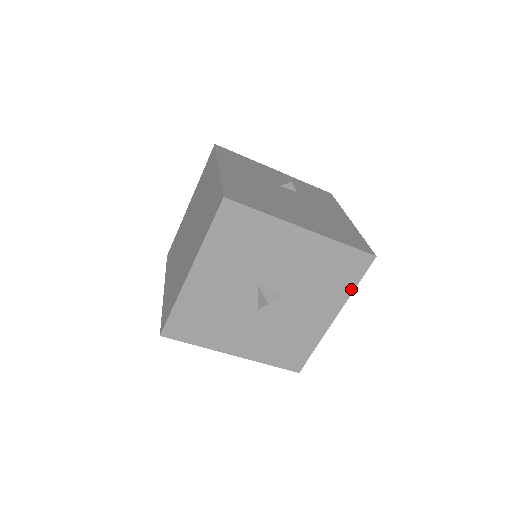
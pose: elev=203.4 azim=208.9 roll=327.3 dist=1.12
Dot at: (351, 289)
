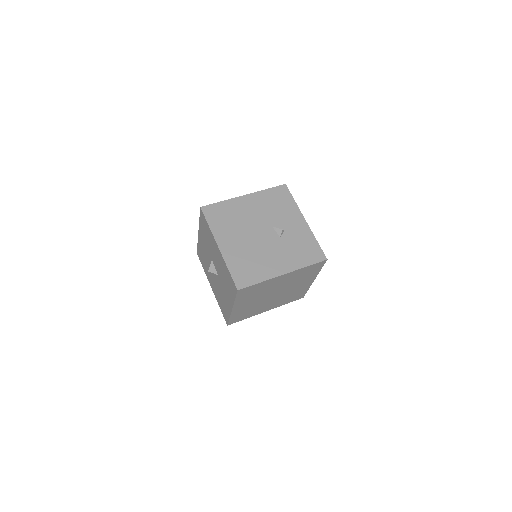
Dot at: (234, 299)
